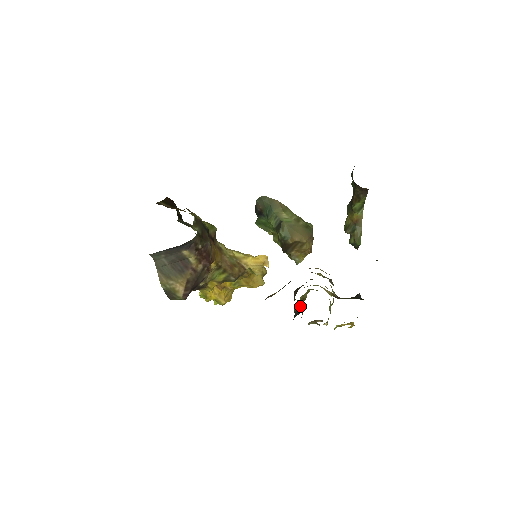
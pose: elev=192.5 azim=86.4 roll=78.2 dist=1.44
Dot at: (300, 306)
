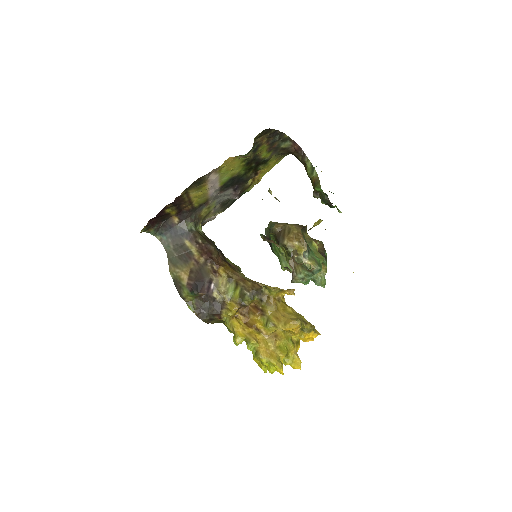
Dot at: occluded
